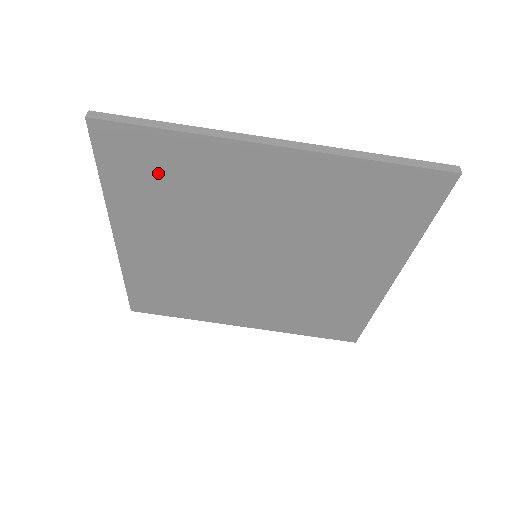
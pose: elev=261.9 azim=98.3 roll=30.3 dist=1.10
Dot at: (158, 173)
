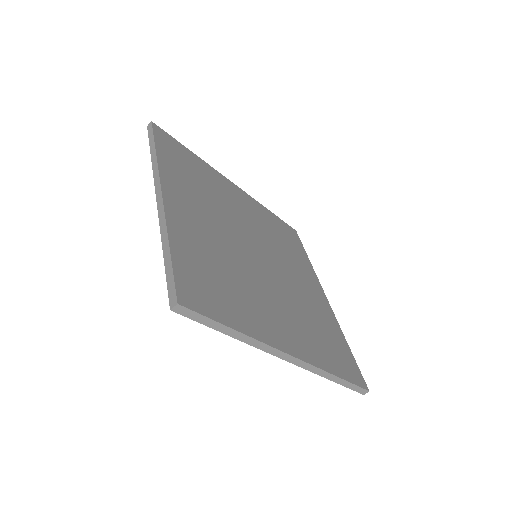
Dot at: occluded
